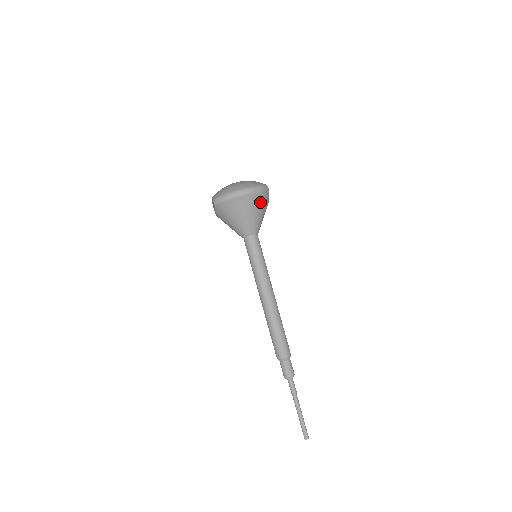
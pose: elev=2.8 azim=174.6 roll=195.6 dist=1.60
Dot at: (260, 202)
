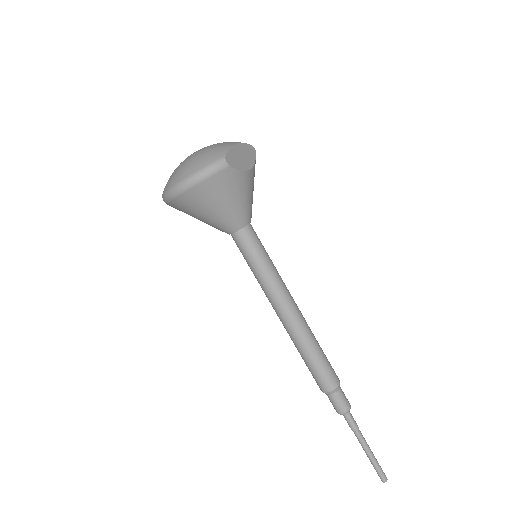
Dot at: (219, 190)
